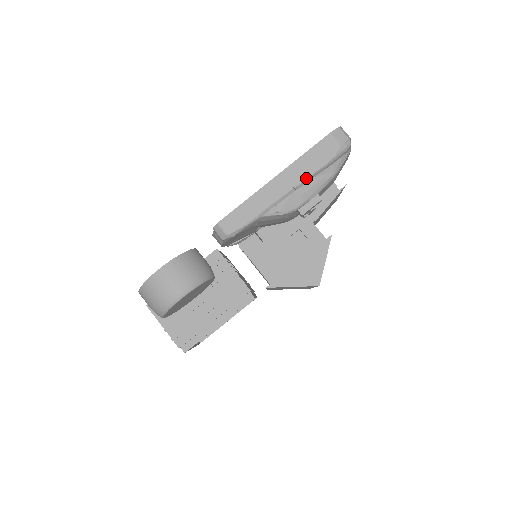
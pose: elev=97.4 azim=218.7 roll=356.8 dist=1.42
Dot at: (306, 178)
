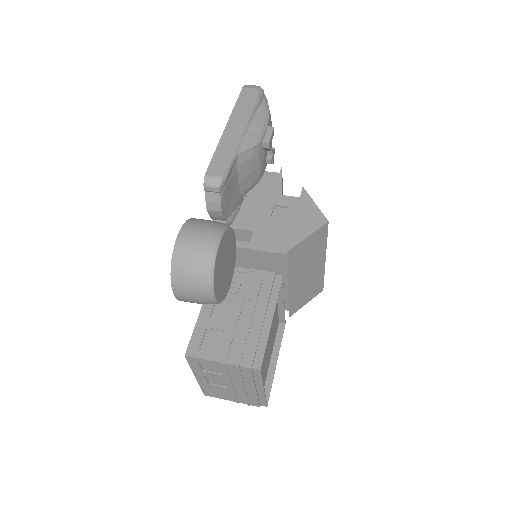
Dot at: (250, 115)
